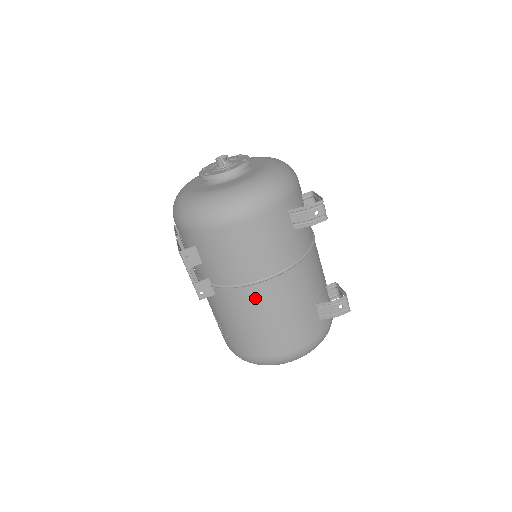
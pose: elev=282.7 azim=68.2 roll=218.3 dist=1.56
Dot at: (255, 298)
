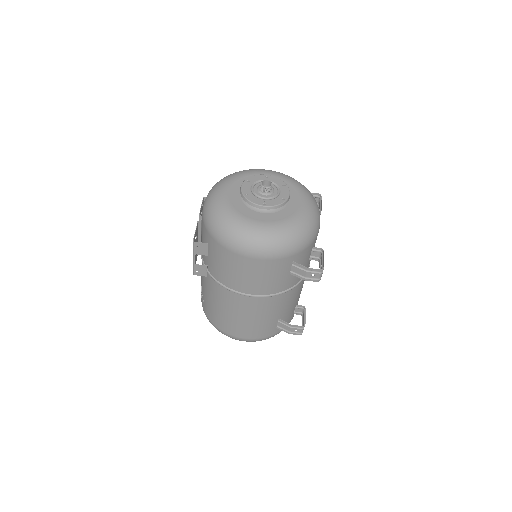
Dot at: (234, 300)
